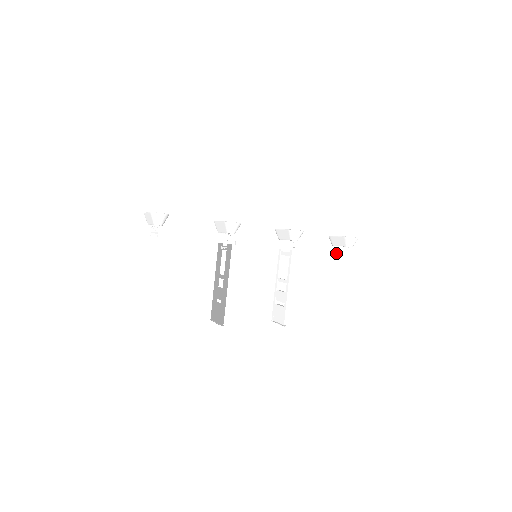
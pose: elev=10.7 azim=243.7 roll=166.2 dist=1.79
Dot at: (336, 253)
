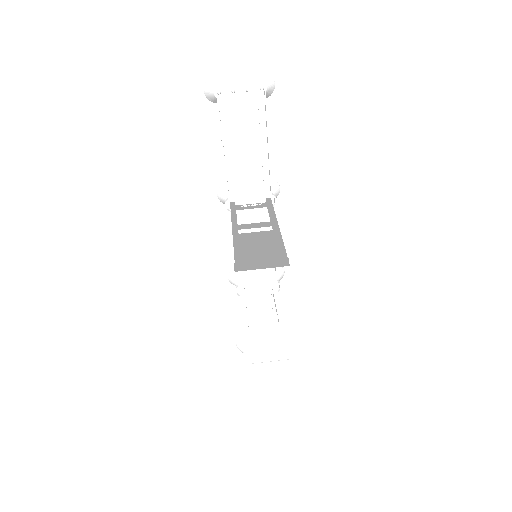
Dot at: occluded
